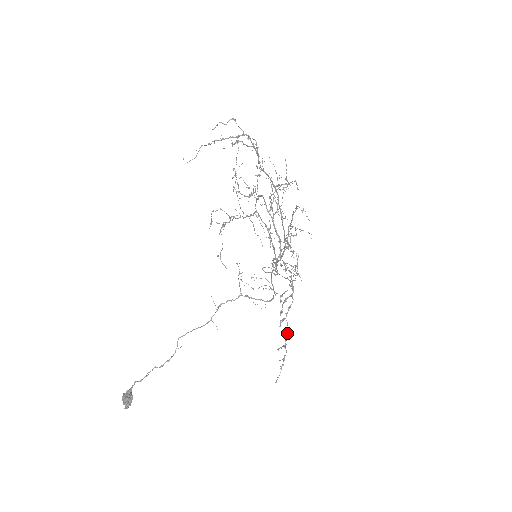
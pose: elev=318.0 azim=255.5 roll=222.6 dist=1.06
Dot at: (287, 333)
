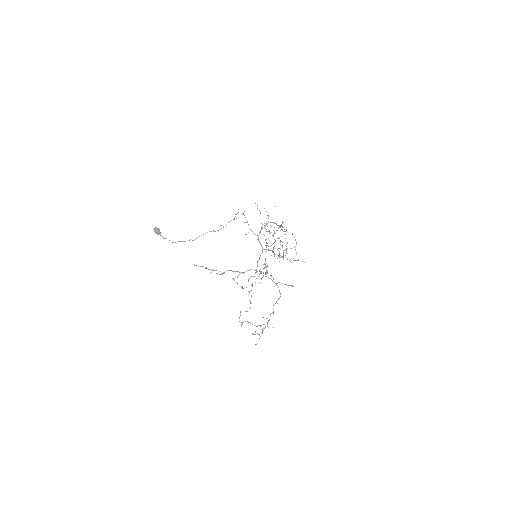
Dot at: (233, 271)
